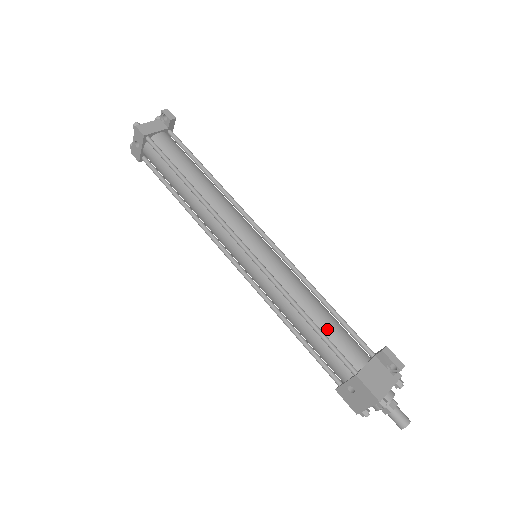
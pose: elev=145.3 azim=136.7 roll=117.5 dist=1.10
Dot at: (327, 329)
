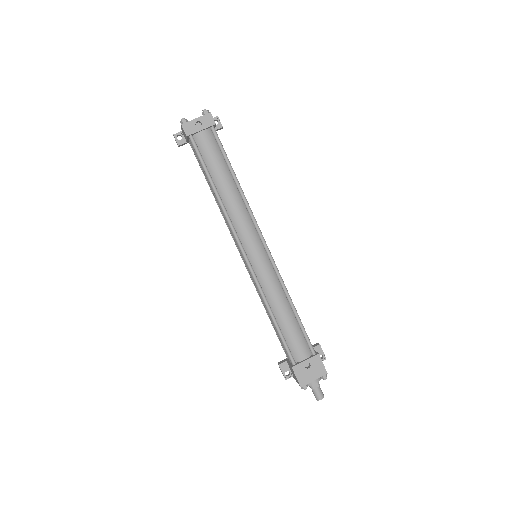
Dot at: occluded
